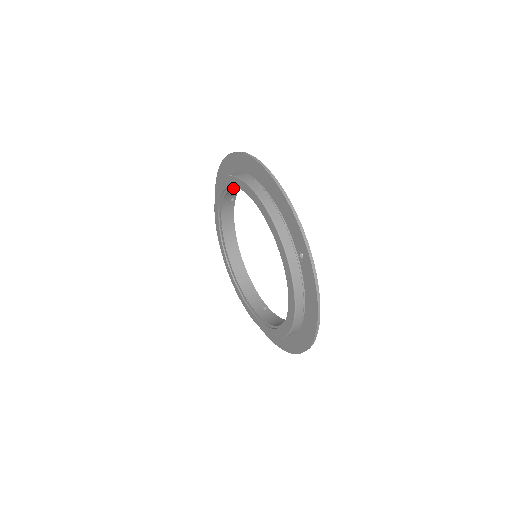
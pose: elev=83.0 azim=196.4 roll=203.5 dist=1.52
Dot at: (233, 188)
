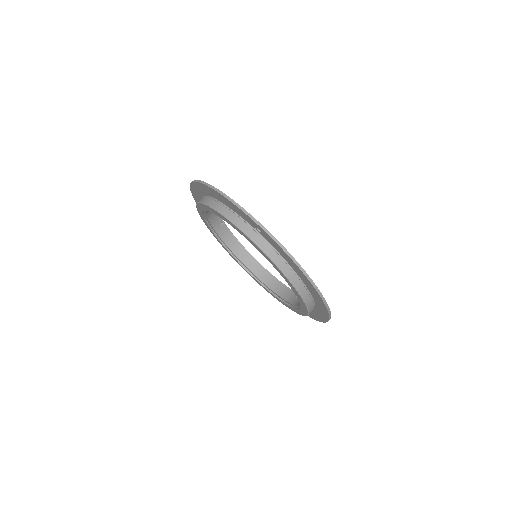
Dot at: (209, 214)
